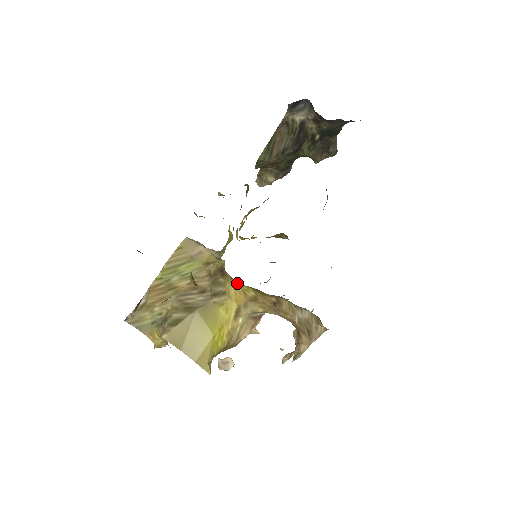
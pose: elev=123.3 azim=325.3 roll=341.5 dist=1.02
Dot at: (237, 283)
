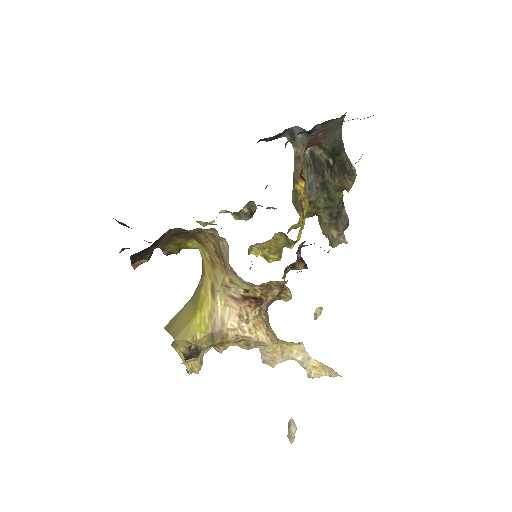
Dot at: (199, 250)
